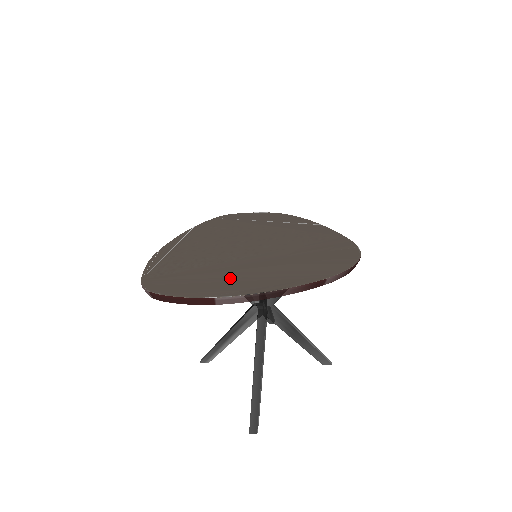
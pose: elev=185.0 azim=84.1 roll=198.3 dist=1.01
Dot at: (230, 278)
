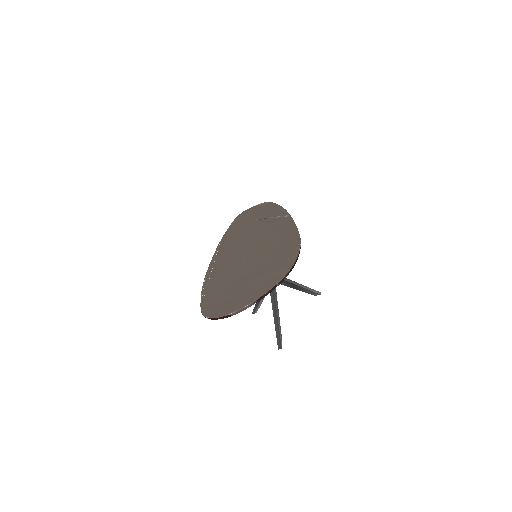
Dot at: (236, 296)
